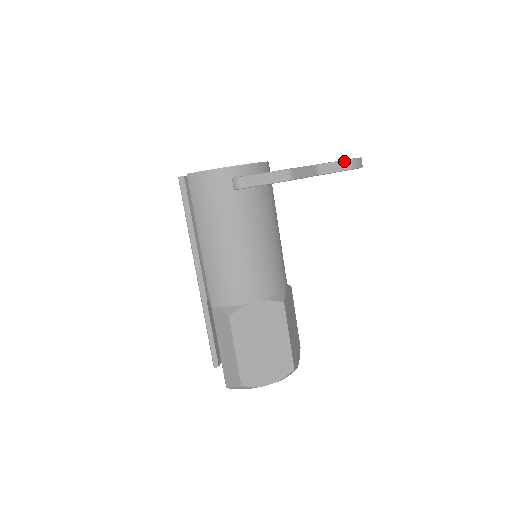
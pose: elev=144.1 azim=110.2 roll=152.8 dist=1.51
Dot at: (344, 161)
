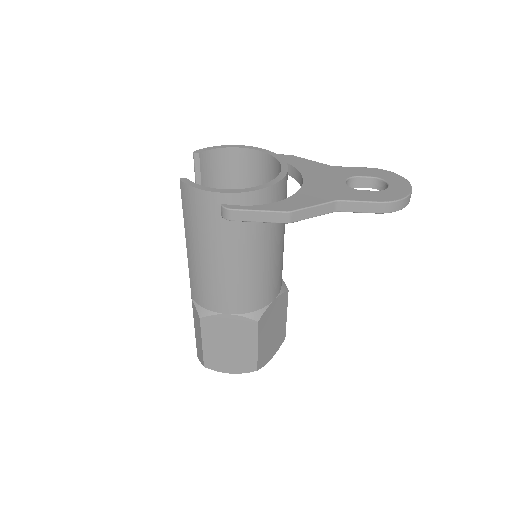
Dot at: (376, 203)
